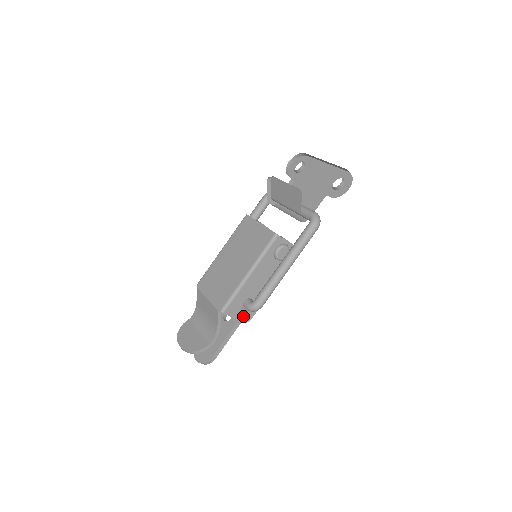
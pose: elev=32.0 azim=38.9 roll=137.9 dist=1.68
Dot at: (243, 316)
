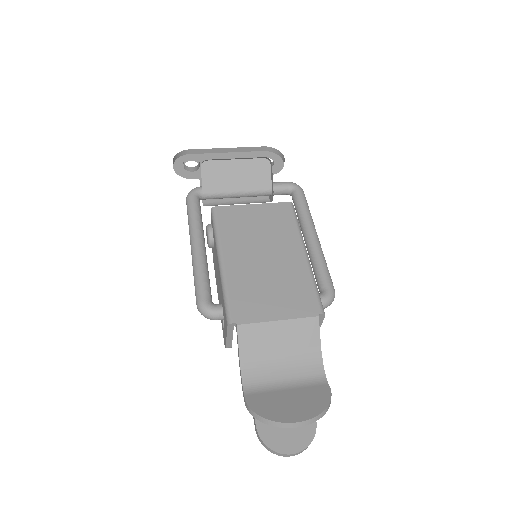
Dot at: occluded
